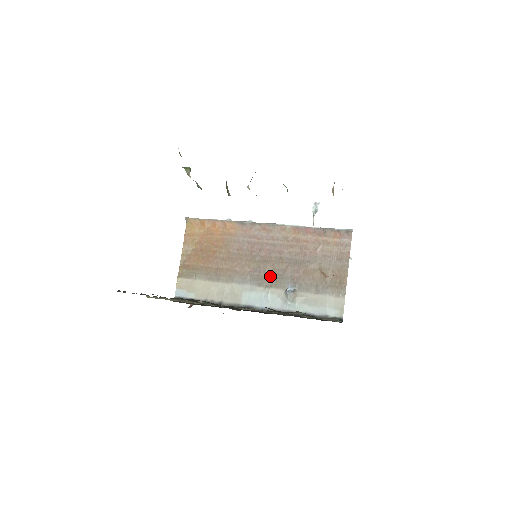
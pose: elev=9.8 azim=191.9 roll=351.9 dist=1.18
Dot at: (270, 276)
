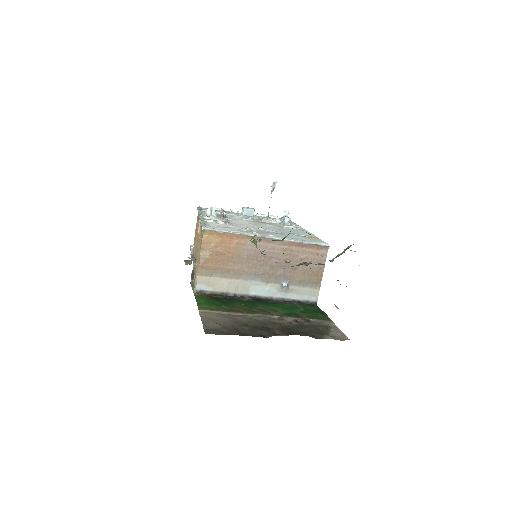
Dot at: (271, 275)
